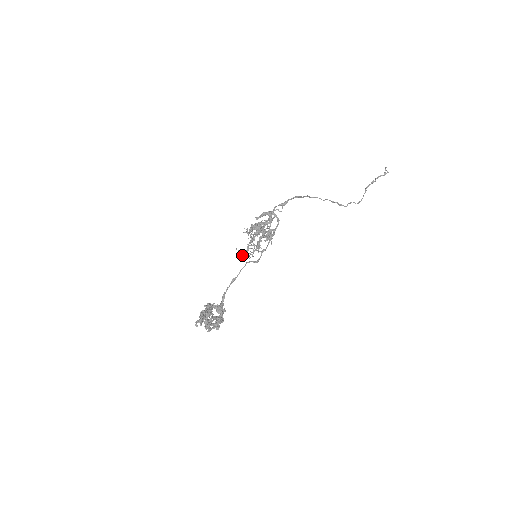
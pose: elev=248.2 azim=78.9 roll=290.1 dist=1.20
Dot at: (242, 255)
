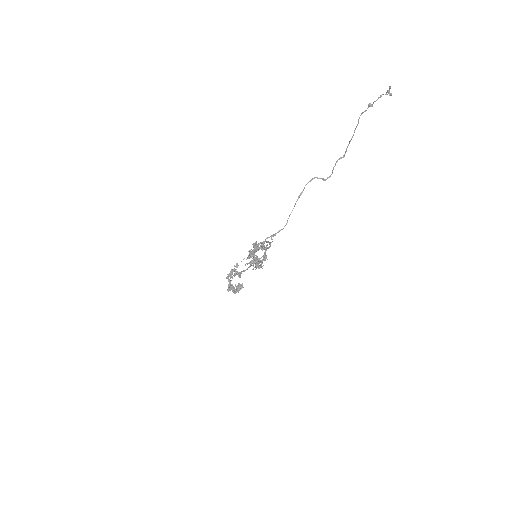
Dot at: (247, 269)
